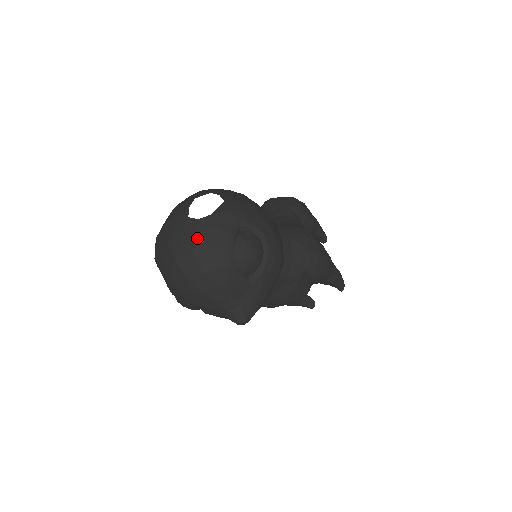
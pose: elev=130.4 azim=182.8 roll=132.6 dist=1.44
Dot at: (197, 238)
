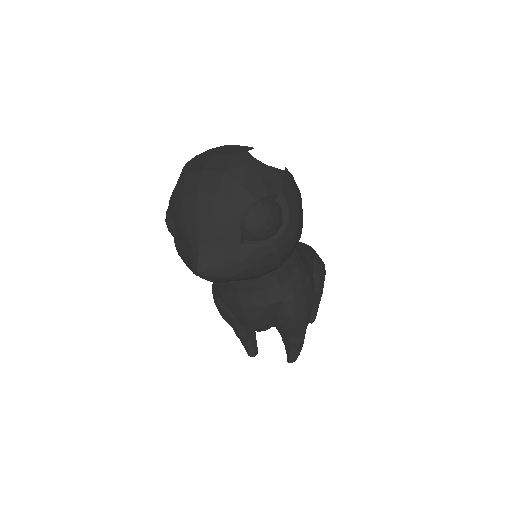
Dot at: (239, 167)
